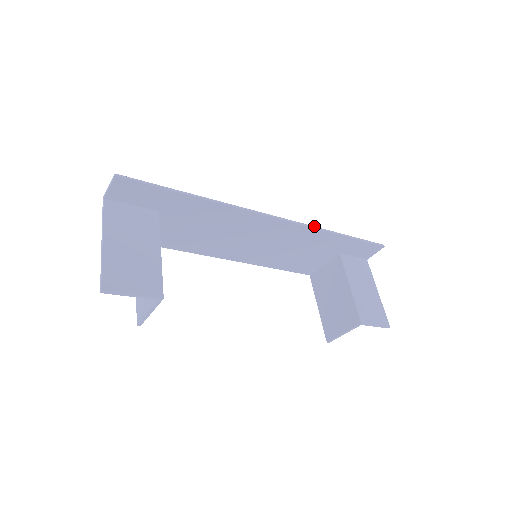
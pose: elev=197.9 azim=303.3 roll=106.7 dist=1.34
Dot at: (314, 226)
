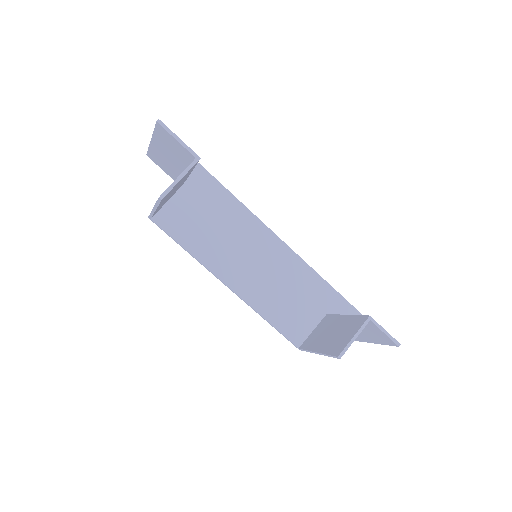
Dot at: (303, 260)
